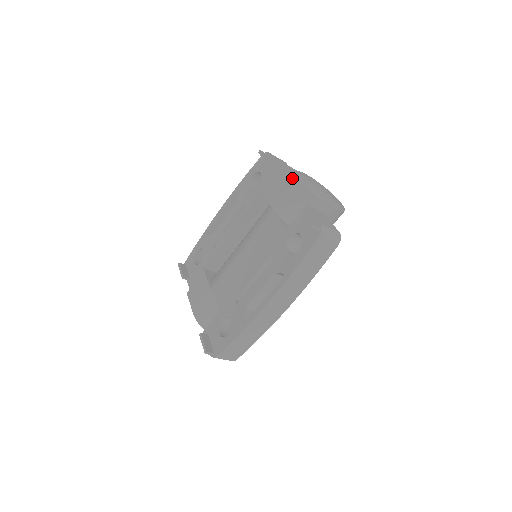
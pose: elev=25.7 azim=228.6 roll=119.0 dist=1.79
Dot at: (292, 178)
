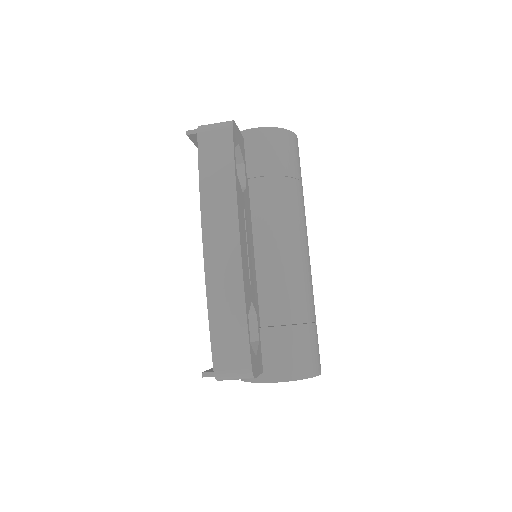
Dot at: occluded
